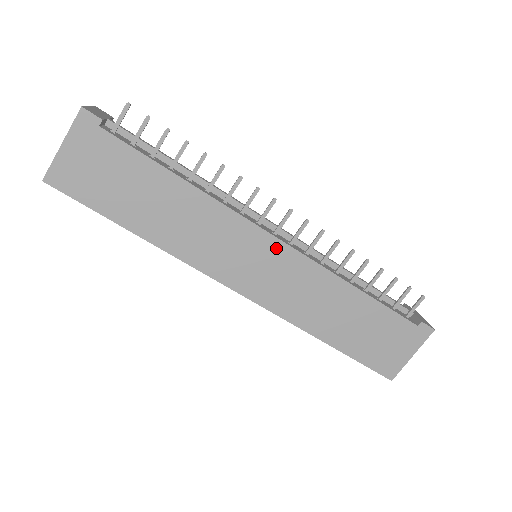
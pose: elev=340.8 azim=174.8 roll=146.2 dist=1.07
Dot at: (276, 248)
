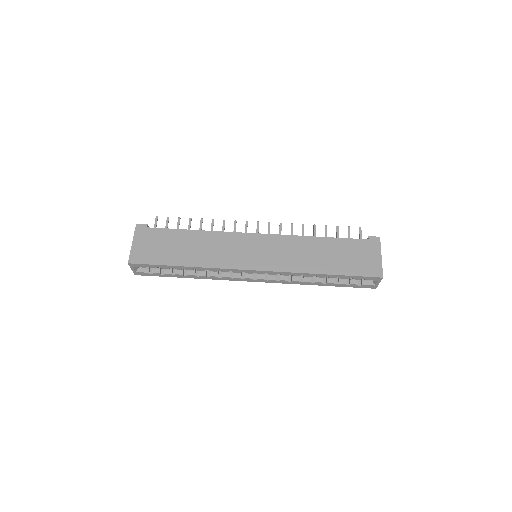
Dot at: (261, 238)
